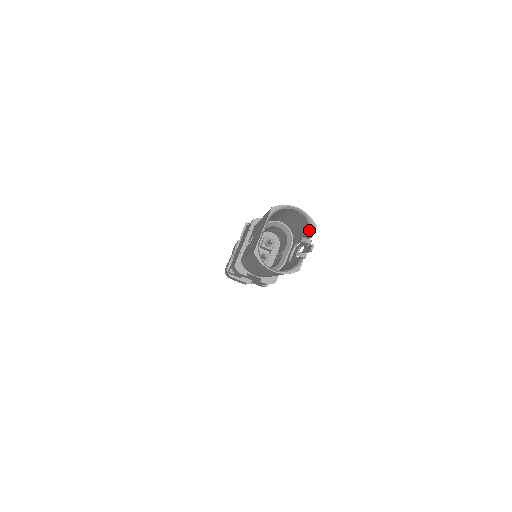
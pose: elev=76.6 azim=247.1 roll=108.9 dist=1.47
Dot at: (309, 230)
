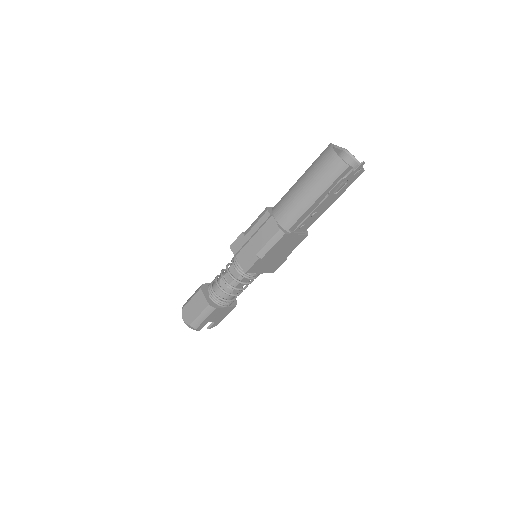
Dot at: (359, 171)
